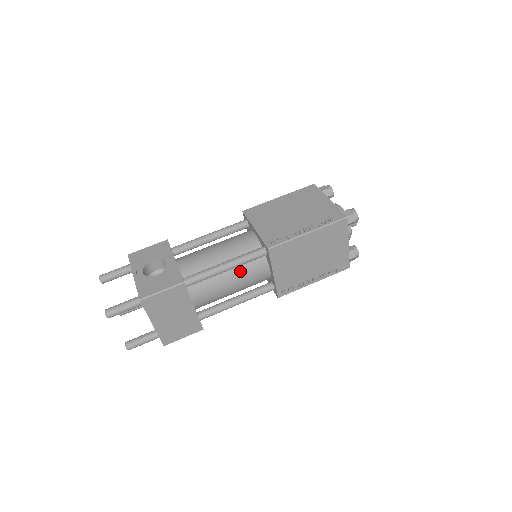
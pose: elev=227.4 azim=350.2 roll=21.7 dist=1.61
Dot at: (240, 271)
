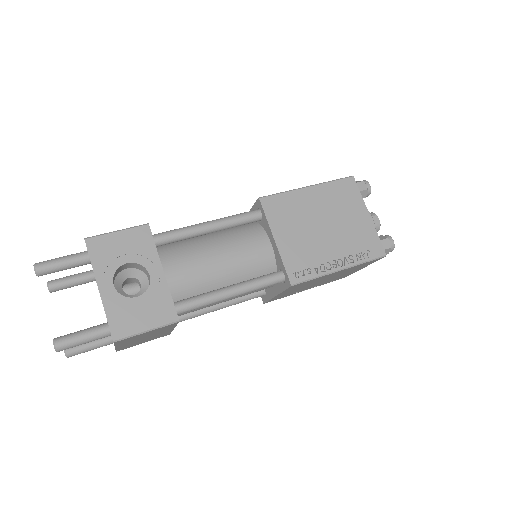
Dot at: occluded
